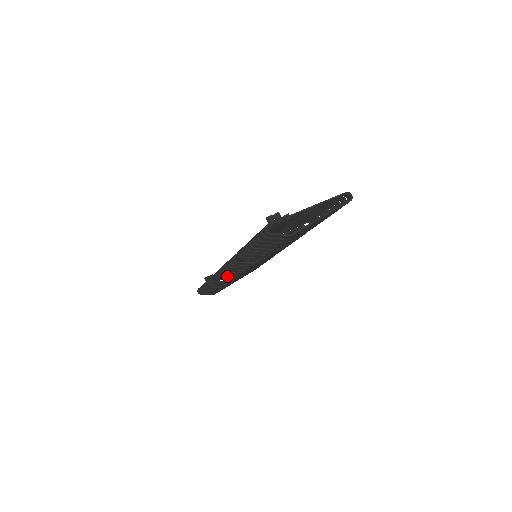
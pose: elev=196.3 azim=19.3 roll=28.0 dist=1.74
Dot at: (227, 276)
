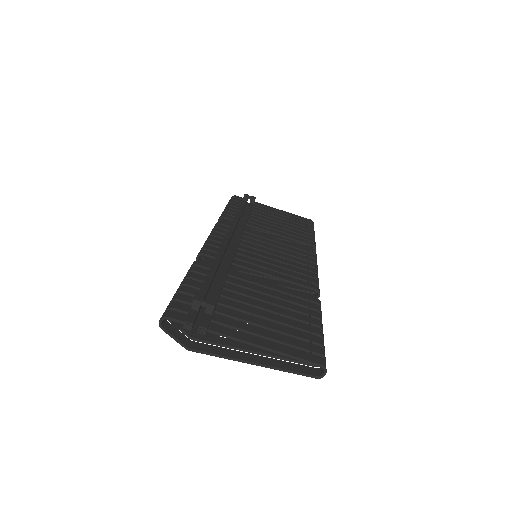
Dot at: occluded
